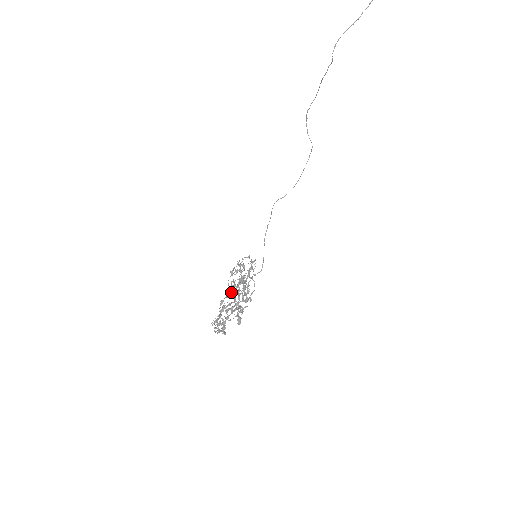
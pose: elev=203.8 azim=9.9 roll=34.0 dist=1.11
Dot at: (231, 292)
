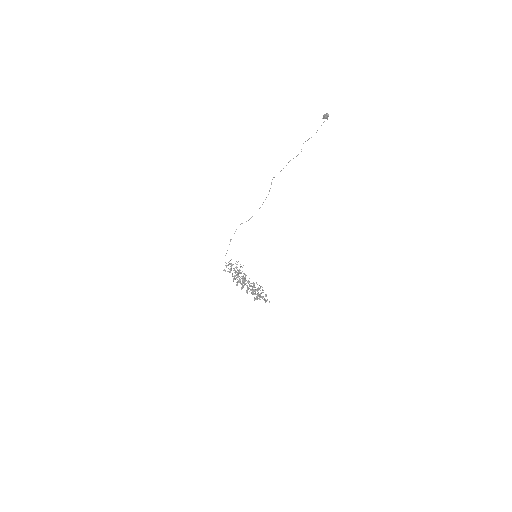
Dot at: occluded
